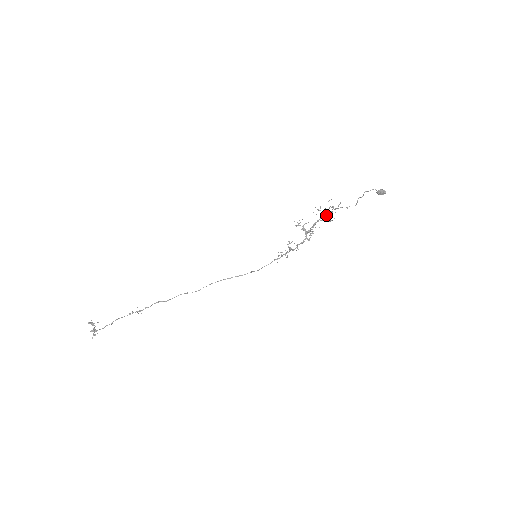
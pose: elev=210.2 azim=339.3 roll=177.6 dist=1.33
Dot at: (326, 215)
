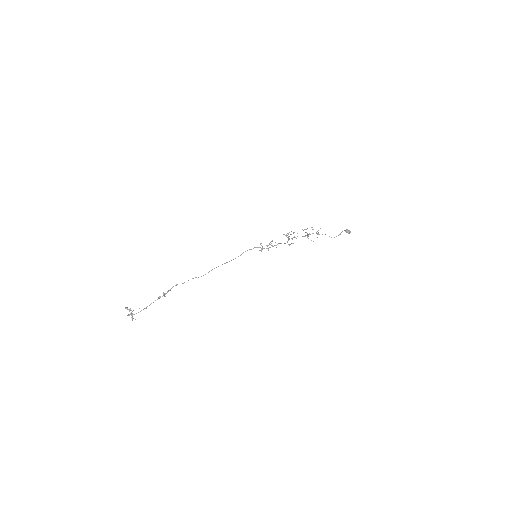
Dot at: occluded
